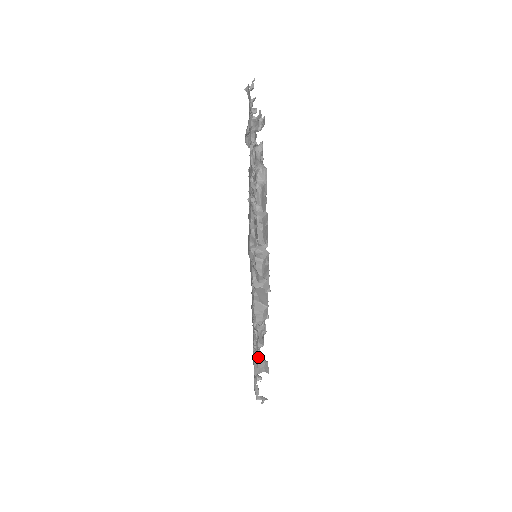
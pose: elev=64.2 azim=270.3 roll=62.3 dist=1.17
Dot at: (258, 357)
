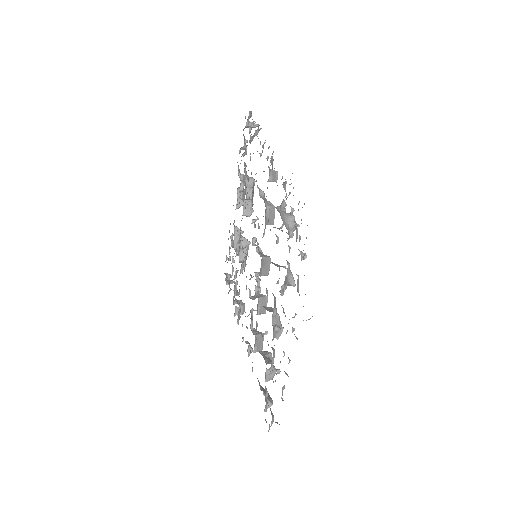
Dot at: occluded
